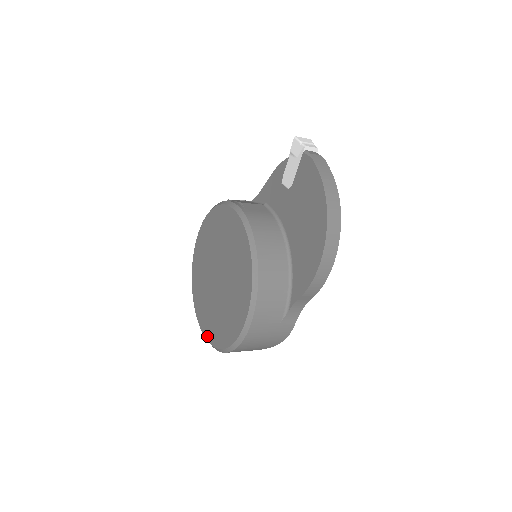
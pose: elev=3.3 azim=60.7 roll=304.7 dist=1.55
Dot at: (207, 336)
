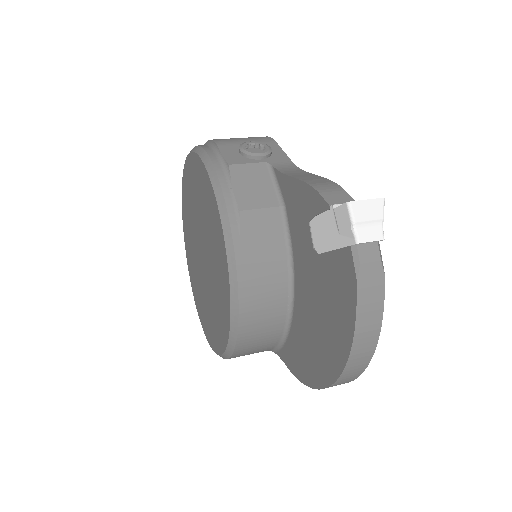
Dot at: (190, 280)
